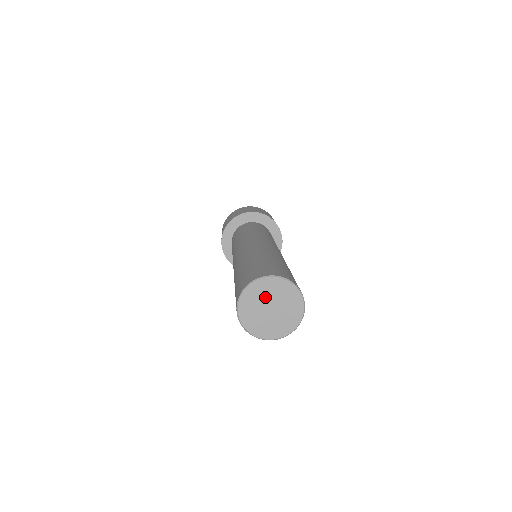
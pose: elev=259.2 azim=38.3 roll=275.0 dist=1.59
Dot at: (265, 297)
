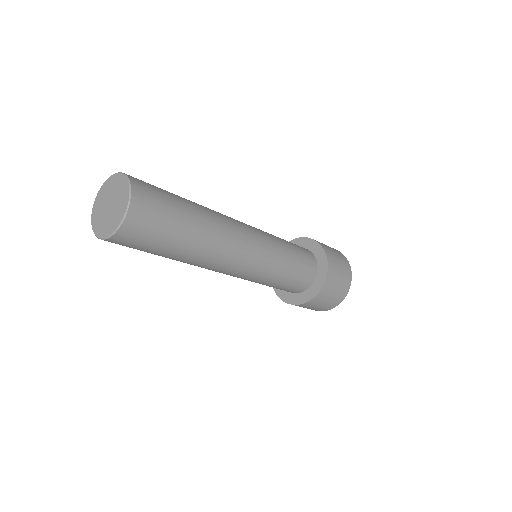
Dot at: (105, 200)
